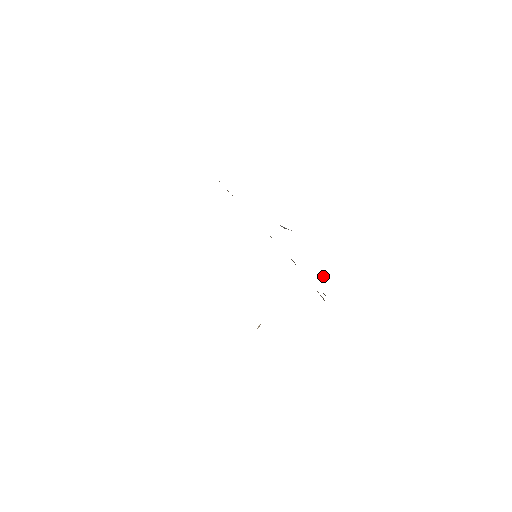
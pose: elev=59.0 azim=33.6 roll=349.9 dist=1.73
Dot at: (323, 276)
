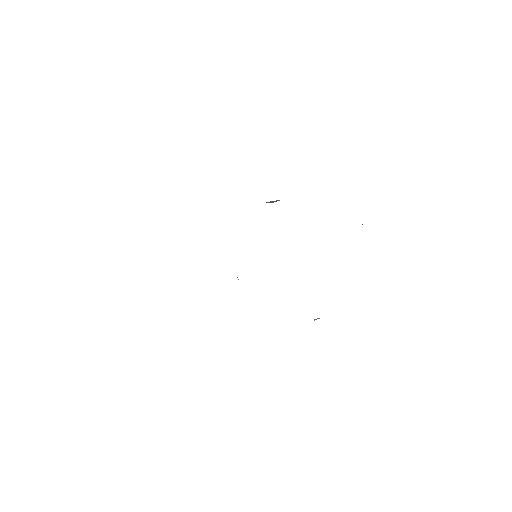
Dot at: occluded
